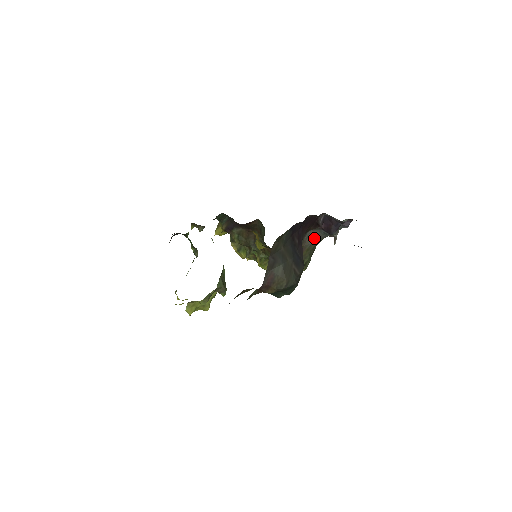
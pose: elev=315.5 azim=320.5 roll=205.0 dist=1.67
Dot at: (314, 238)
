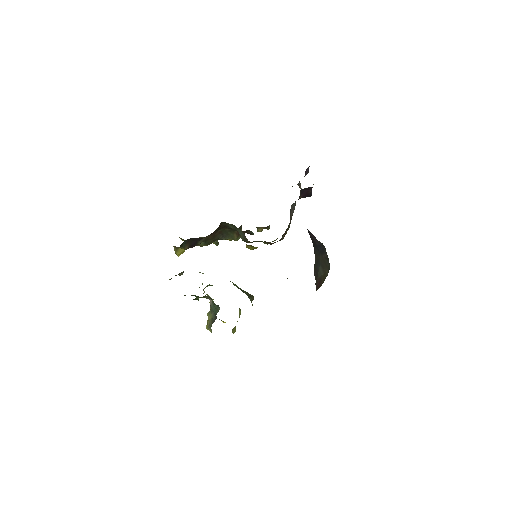
Dot at: (294, 207)
